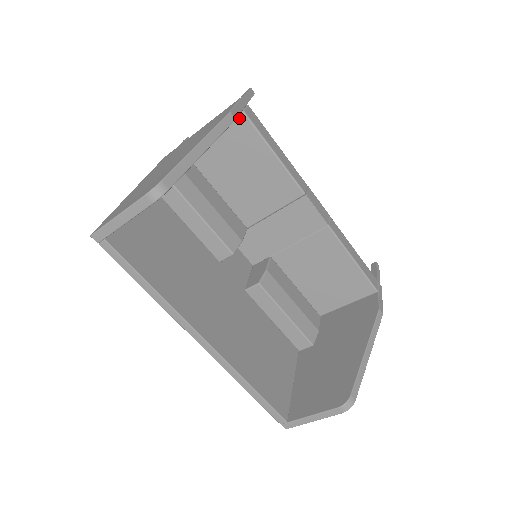
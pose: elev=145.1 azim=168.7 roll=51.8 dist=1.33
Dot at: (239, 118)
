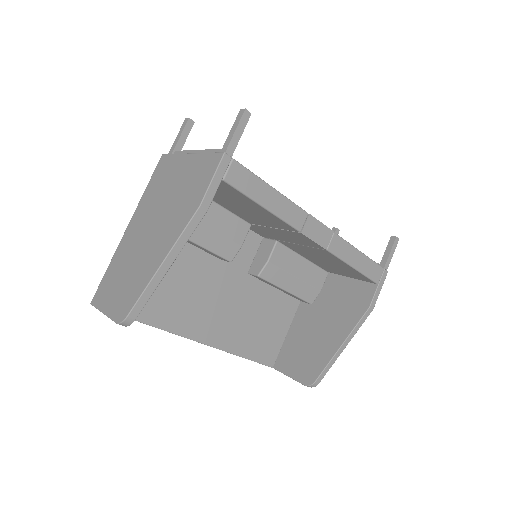
Dot at: occluded
